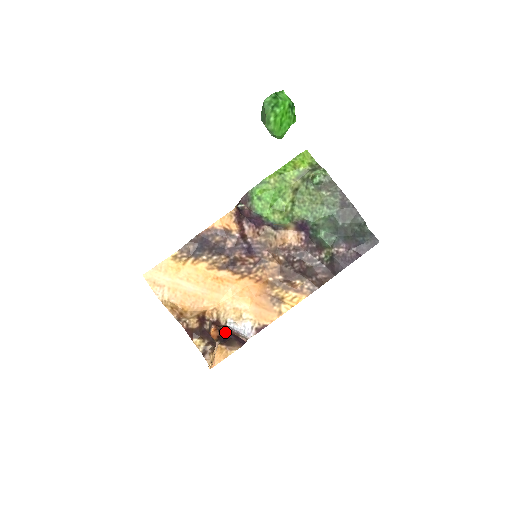
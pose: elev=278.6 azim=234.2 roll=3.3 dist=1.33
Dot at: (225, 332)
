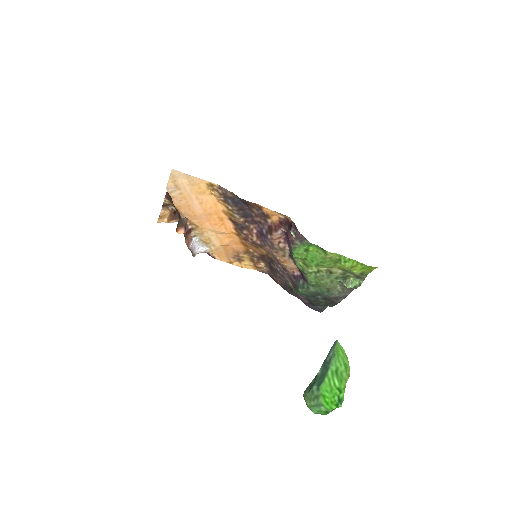
Dot at: occluded
